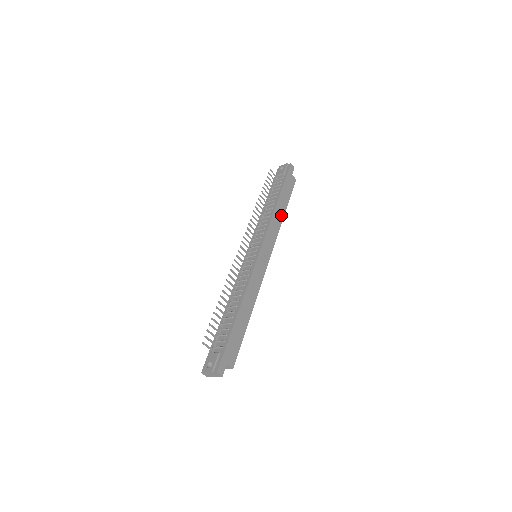
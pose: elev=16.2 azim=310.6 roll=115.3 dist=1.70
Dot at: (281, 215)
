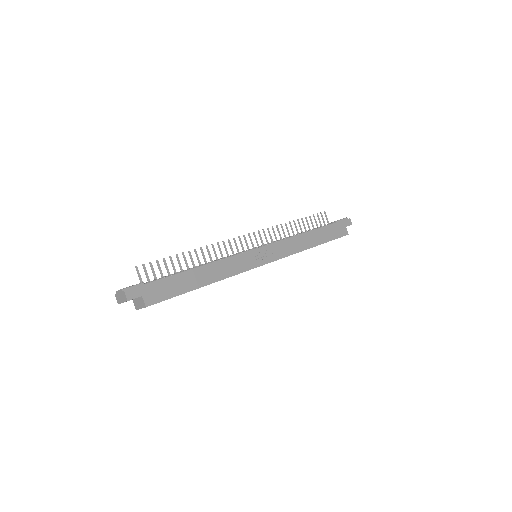
Dot at: (309, 244)
